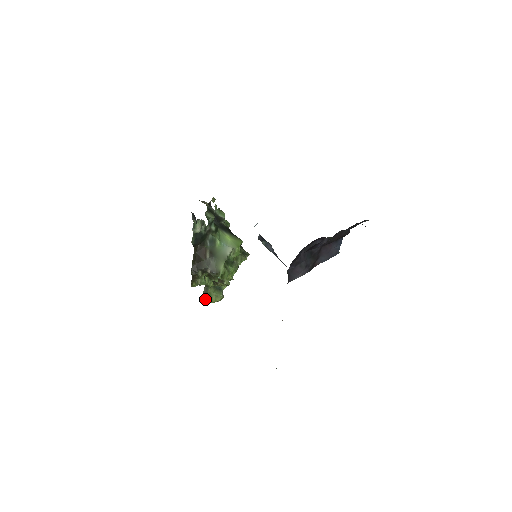
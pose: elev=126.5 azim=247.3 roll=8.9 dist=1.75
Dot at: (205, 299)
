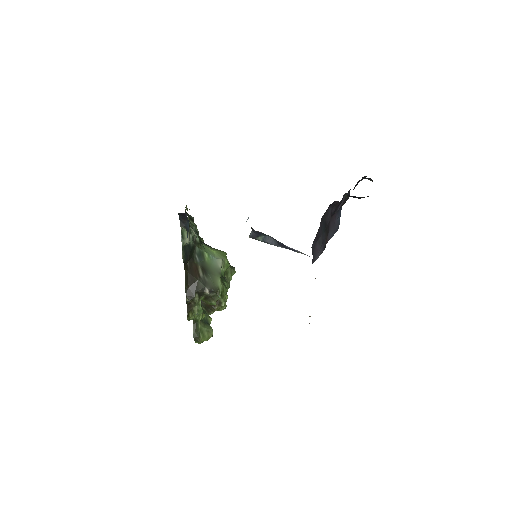
Dot at: (197, 338)
